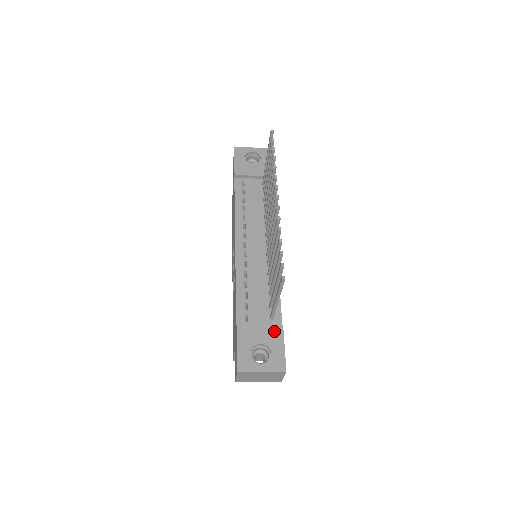
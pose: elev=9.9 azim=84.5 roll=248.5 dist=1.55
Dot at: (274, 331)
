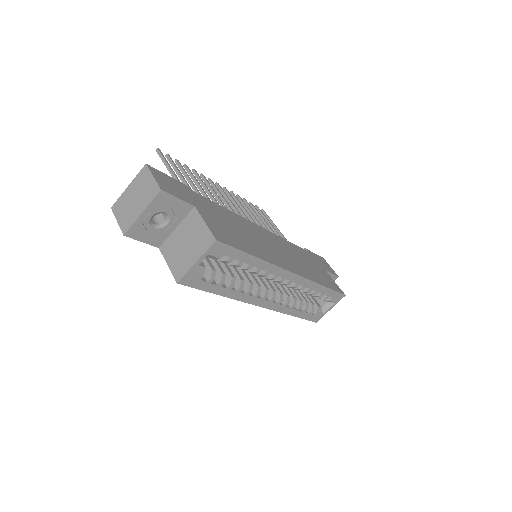
Dot at: occluded
